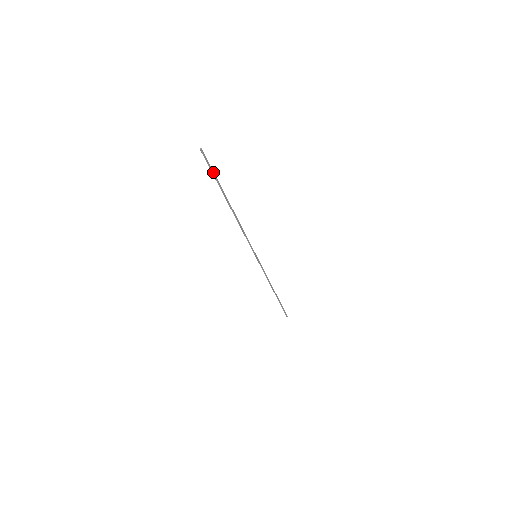
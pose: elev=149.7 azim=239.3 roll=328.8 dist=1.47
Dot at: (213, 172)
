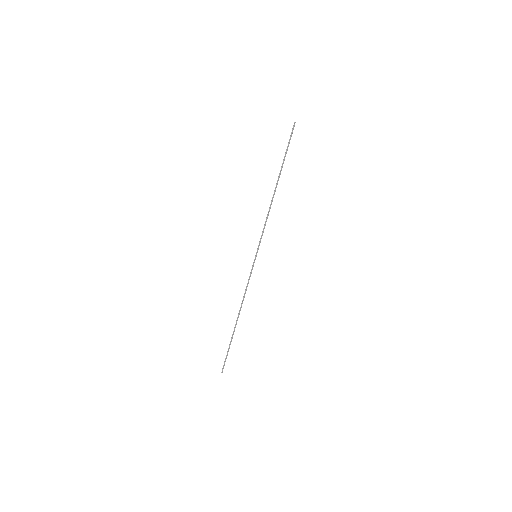
Dot at: (288, 146)
